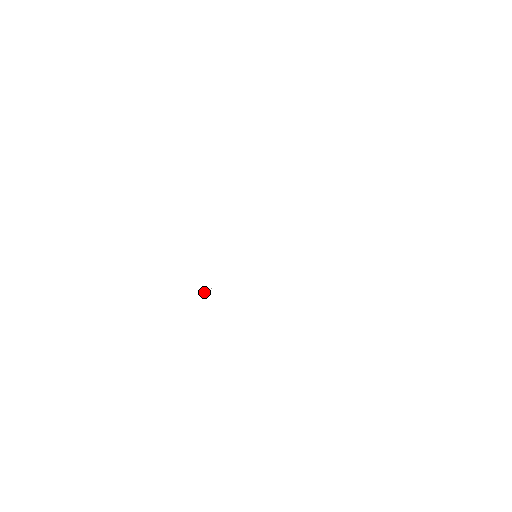
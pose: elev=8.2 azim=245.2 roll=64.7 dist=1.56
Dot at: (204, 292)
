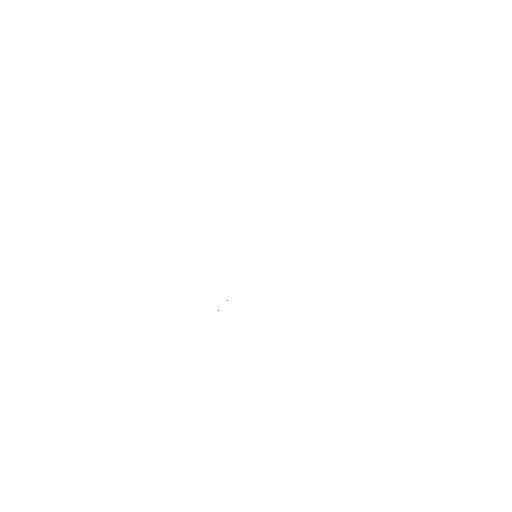
Dot at: occluded
